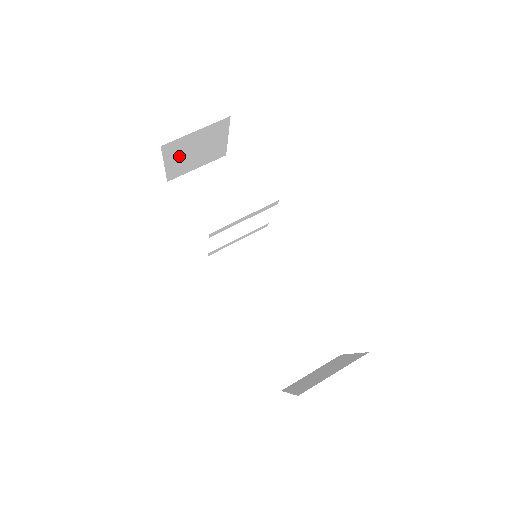
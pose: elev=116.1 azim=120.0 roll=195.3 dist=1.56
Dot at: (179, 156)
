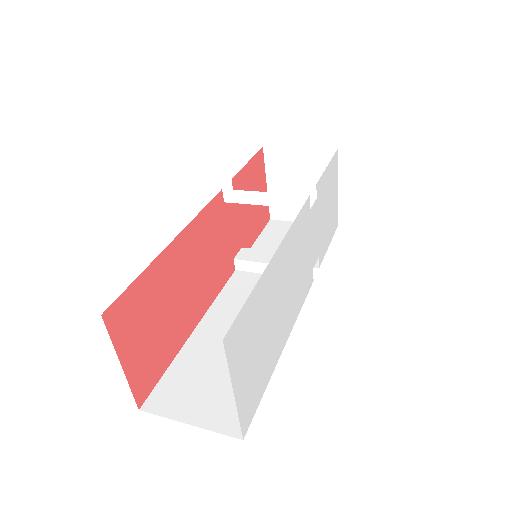
Dot at: (282, 181)
